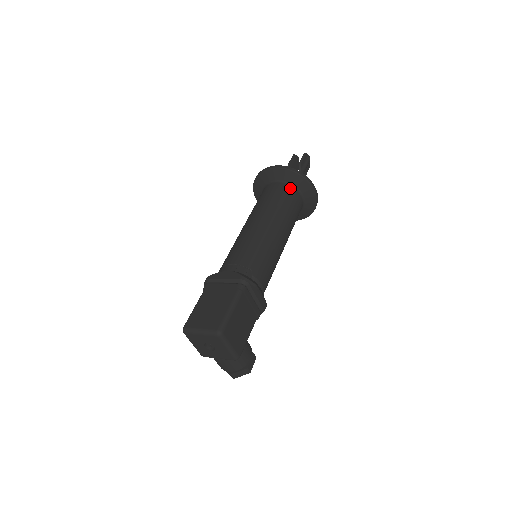
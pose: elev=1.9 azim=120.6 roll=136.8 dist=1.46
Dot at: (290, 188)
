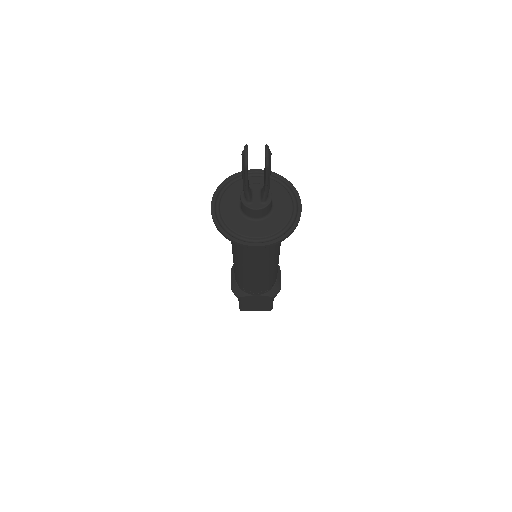
Dot at: occluded
